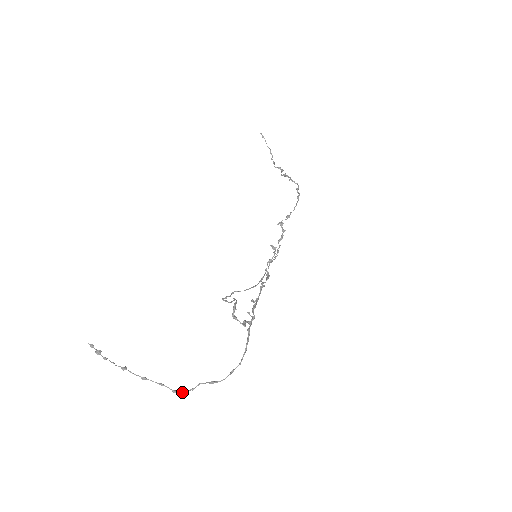
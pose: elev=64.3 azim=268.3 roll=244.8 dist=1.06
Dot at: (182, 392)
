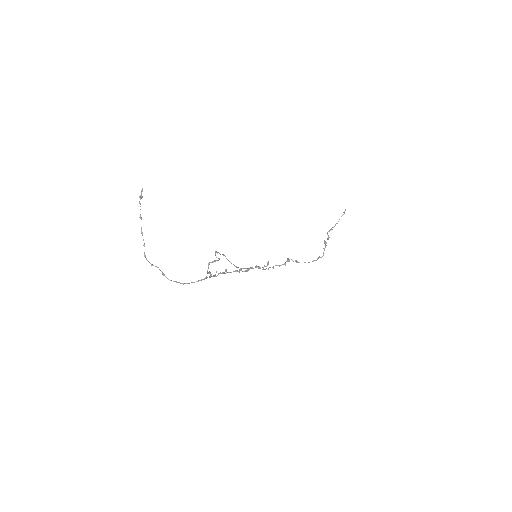
Dot at: (147, 260)
